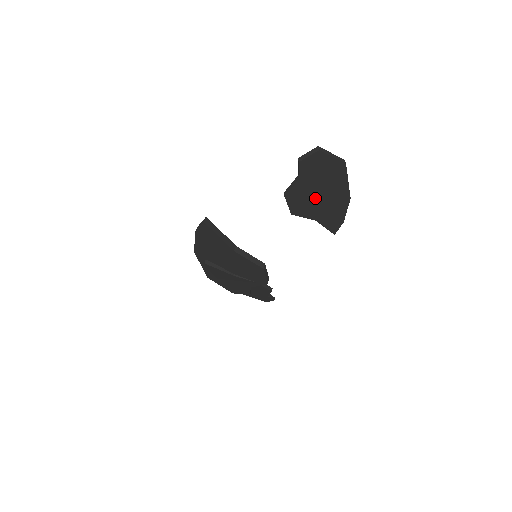
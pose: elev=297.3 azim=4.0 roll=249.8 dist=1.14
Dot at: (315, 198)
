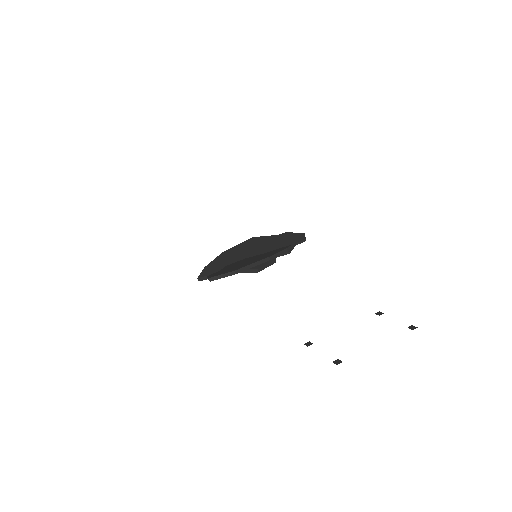
Dot at: occluded
